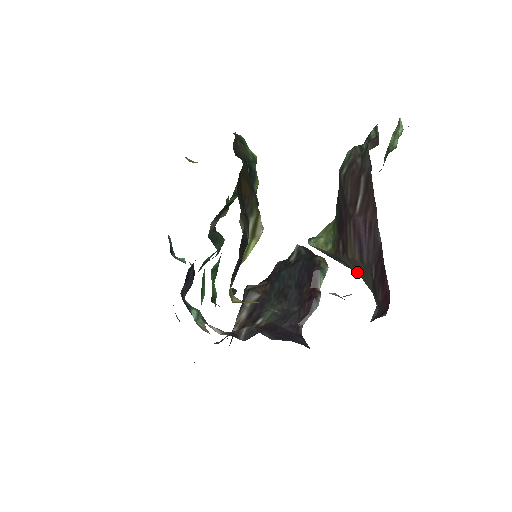
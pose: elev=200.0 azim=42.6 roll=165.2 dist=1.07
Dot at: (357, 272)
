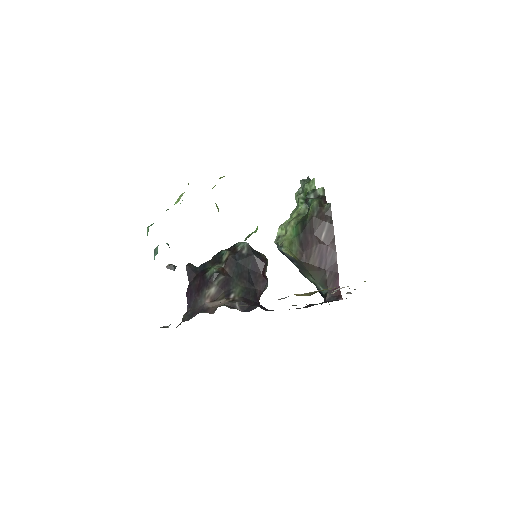
Dot at: (309, 271)
